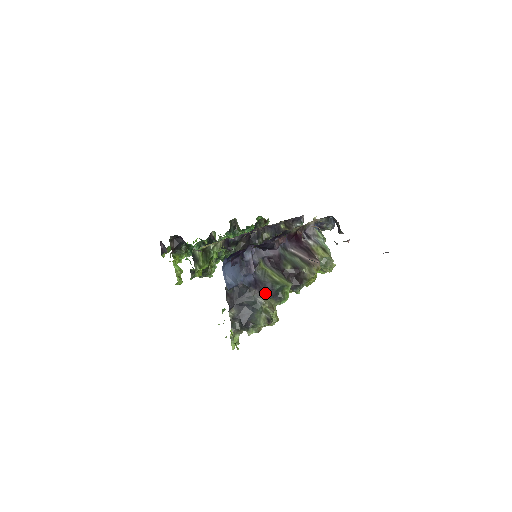
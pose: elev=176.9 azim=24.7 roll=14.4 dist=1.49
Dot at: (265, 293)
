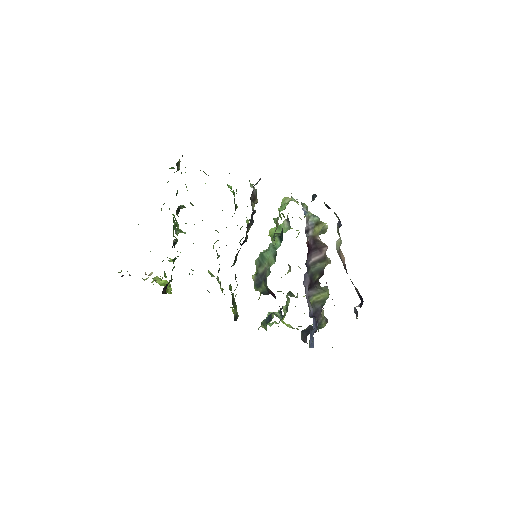
Dot at: (320, 314)
